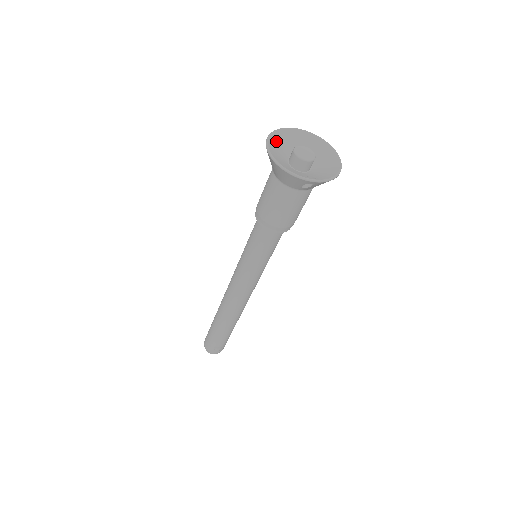
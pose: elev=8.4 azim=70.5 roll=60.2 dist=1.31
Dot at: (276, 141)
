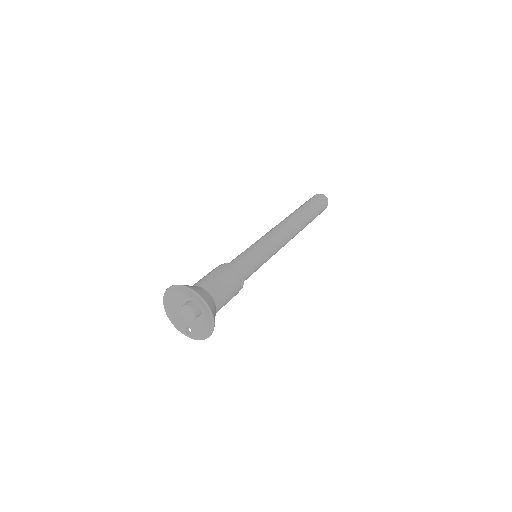
Dot at: (174, 292)
